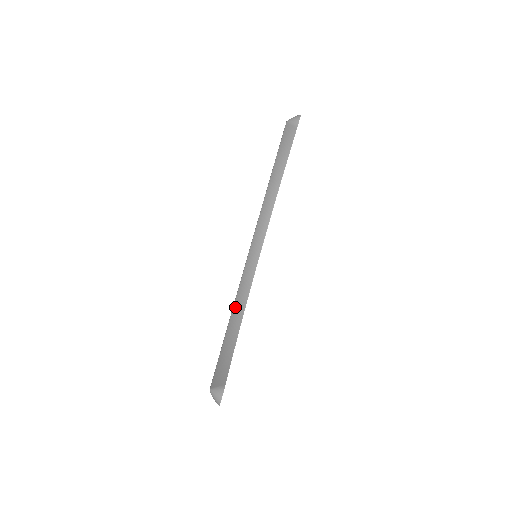
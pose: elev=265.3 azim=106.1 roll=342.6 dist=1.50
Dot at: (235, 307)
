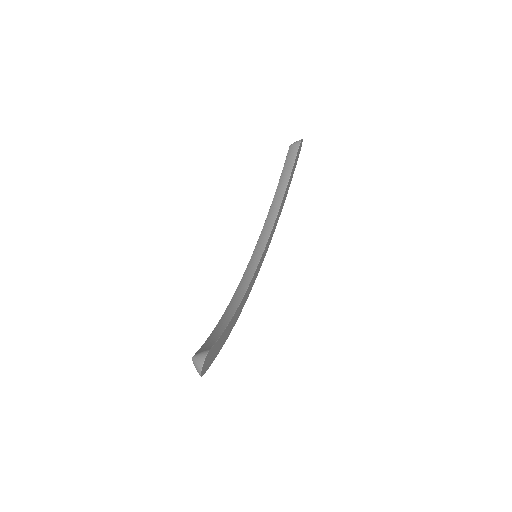
Dot at: (231, 303)
